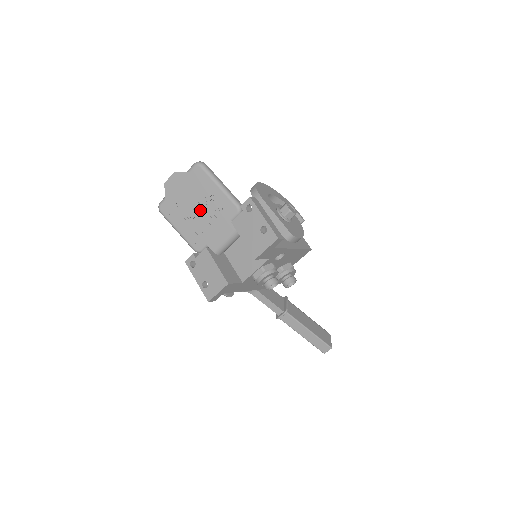
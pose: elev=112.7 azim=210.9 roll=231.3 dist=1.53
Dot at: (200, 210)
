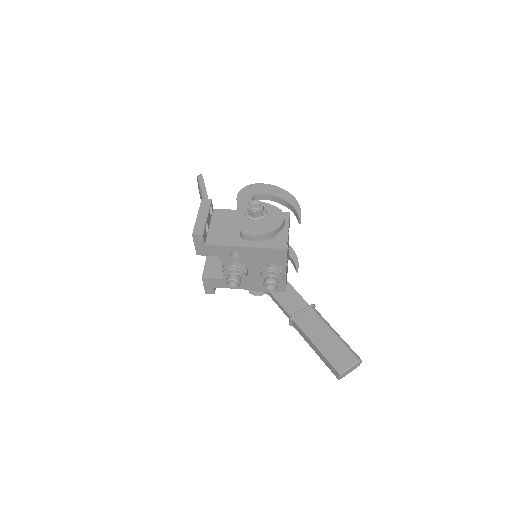
Dot at: occluded
